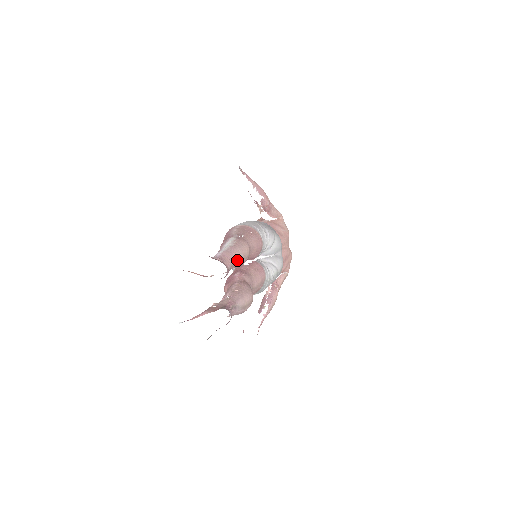
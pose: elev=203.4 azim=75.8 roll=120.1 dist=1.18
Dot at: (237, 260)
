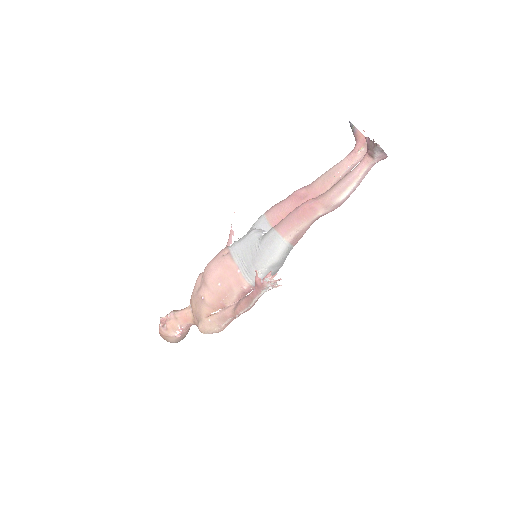
Dot at: occluded
